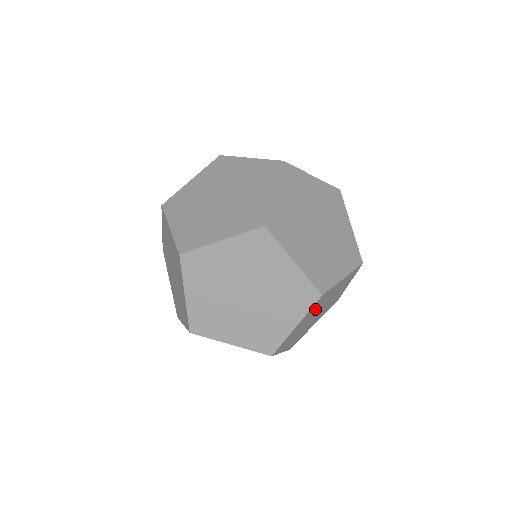
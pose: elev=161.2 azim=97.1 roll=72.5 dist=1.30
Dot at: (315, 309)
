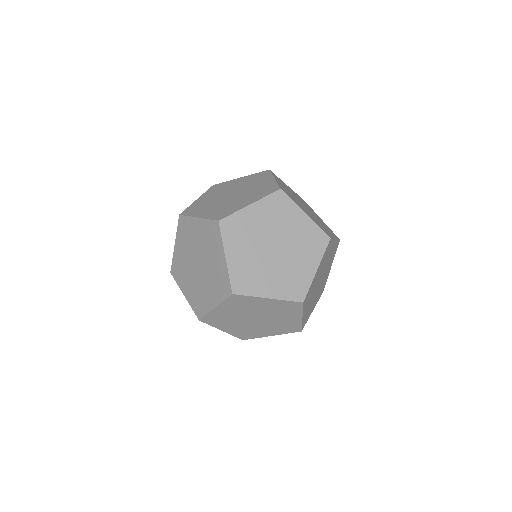
Dot at: (240, 308)
